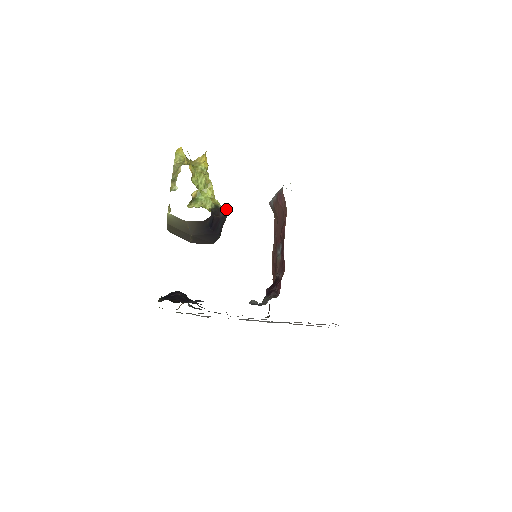
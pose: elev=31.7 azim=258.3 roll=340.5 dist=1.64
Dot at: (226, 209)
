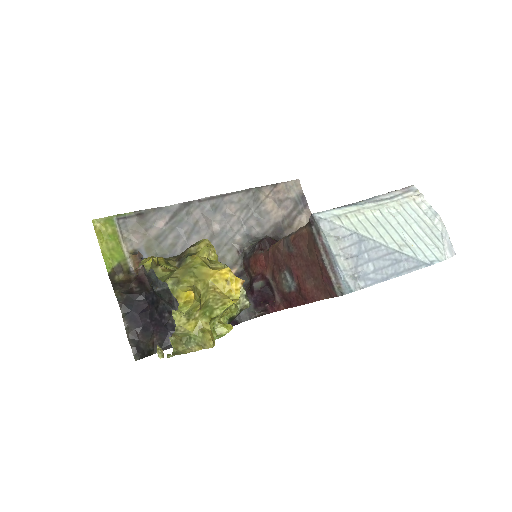
Dot at: (244, 308)
